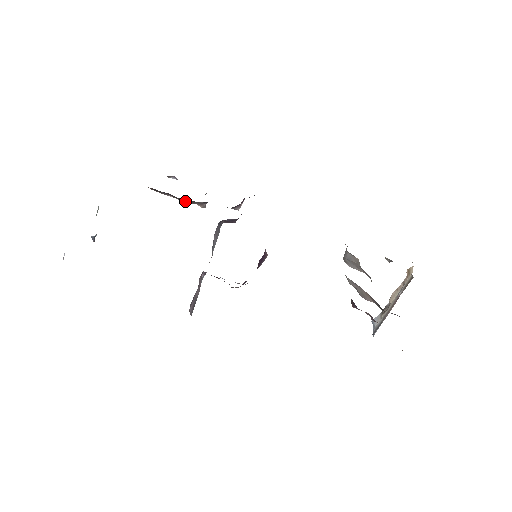
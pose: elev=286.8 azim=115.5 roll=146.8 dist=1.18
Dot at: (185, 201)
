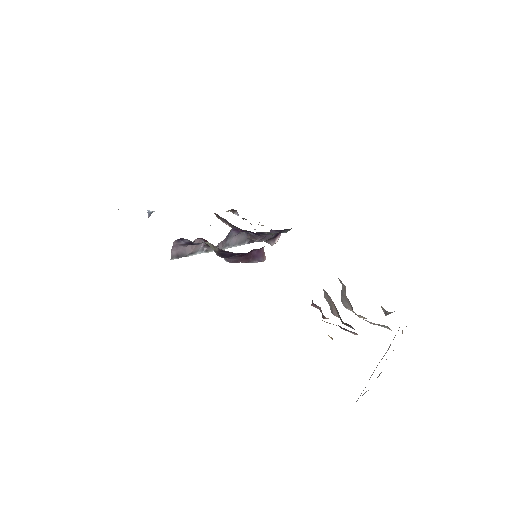
Dot at: occluded
